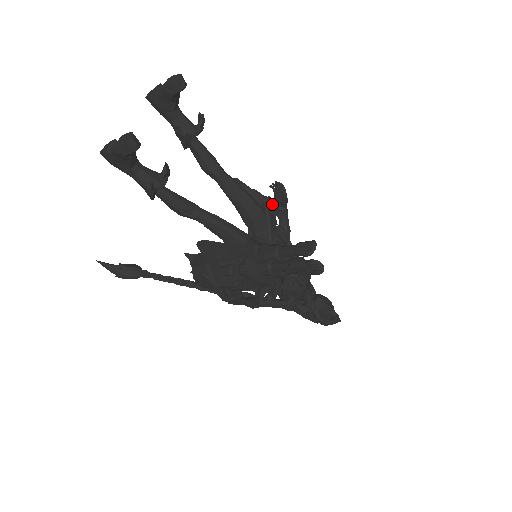
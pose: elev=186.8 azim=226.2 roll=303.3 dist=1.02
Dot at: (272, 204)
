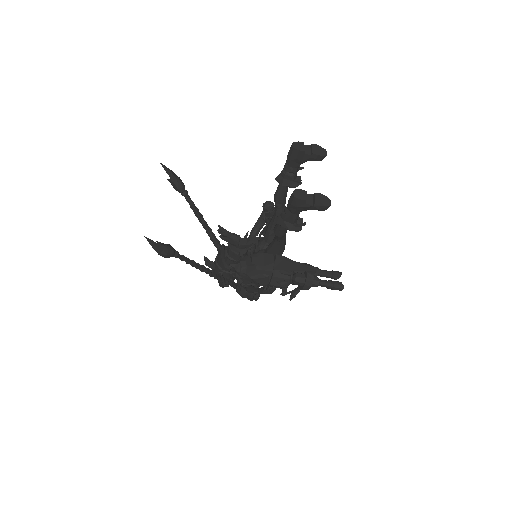
Dot at: occluded
